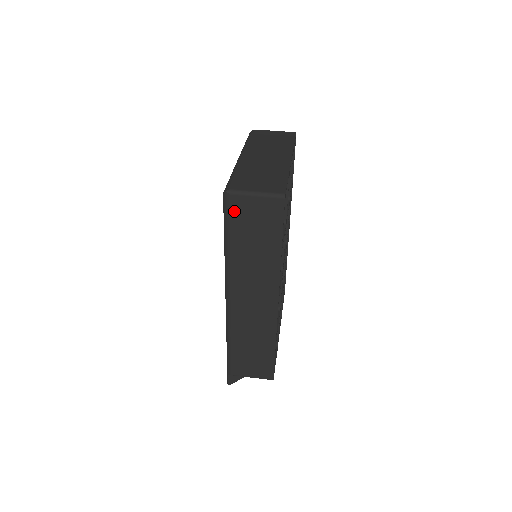
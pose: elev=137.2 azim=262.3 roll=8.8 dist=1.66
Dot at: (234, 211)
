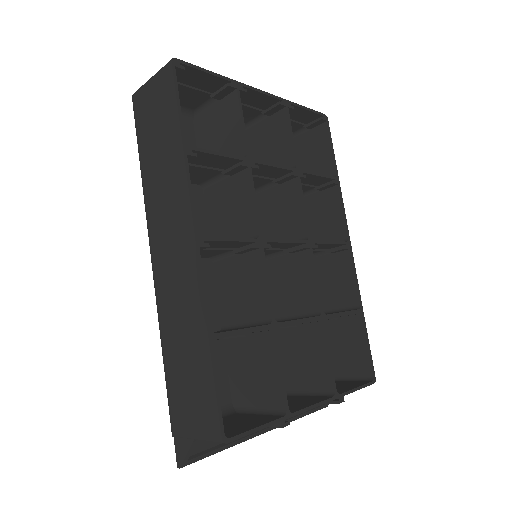
Dot at: (139, 115)
